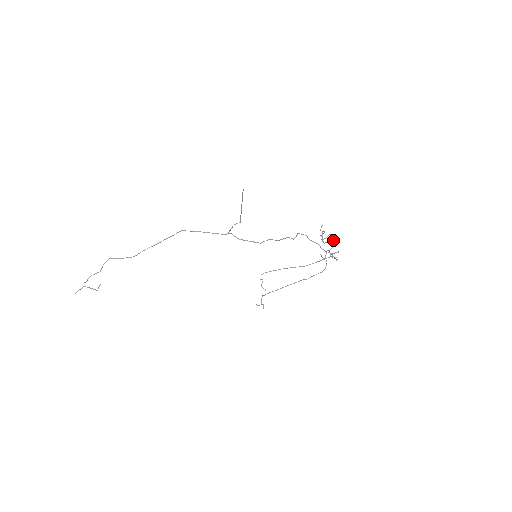
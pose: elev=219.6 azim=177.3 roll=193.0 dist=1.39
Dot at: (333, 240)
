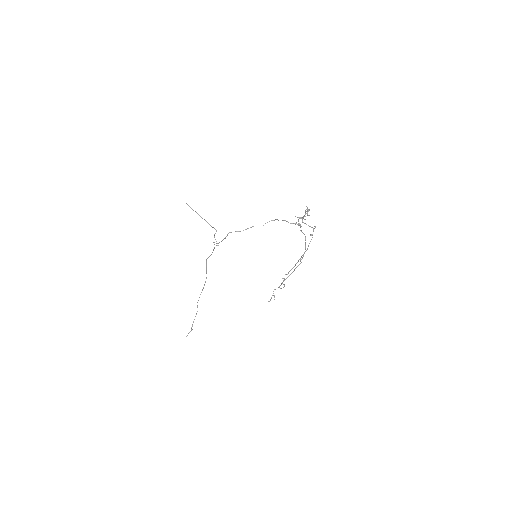
Dot at: (305, 212)
